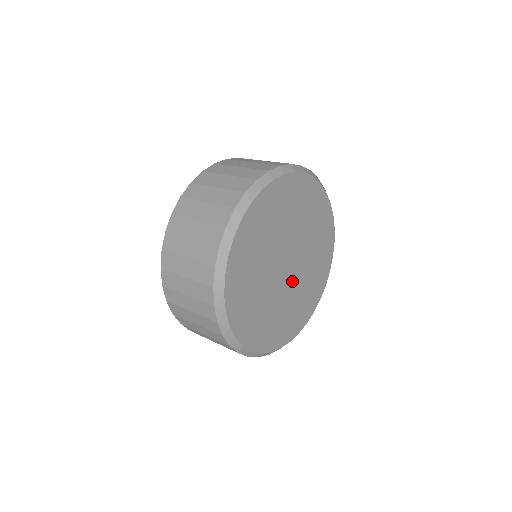
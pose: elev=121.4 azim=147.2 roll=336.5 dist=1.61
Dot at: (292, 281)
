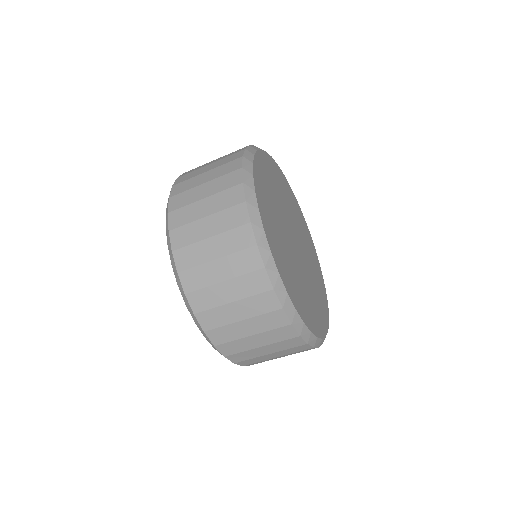
Dot at: (303, 265)
